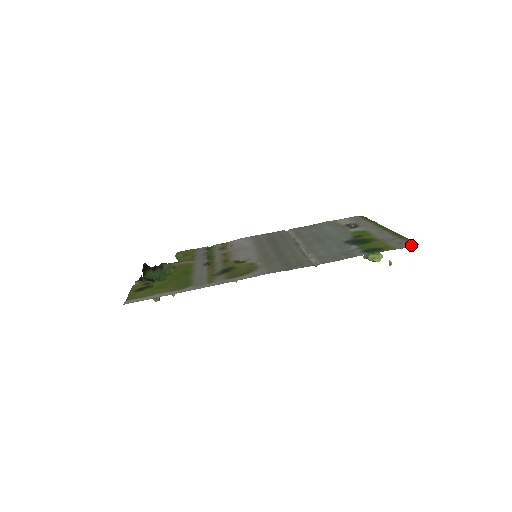
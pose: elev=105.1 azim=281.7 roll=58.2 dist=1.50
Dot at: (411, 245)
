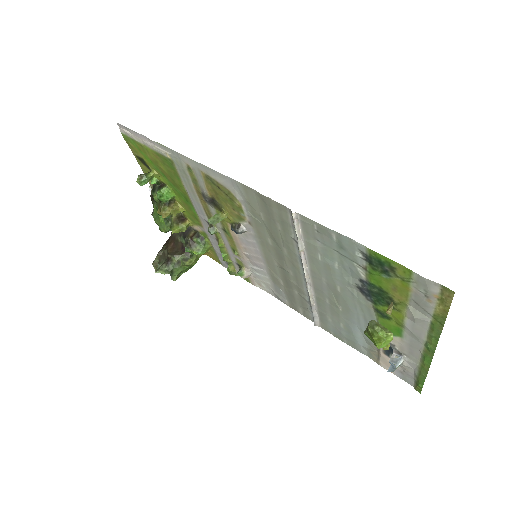
Dot at: (441, 285)
